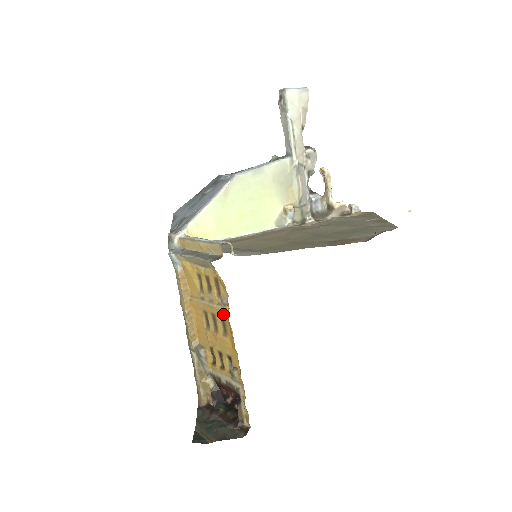
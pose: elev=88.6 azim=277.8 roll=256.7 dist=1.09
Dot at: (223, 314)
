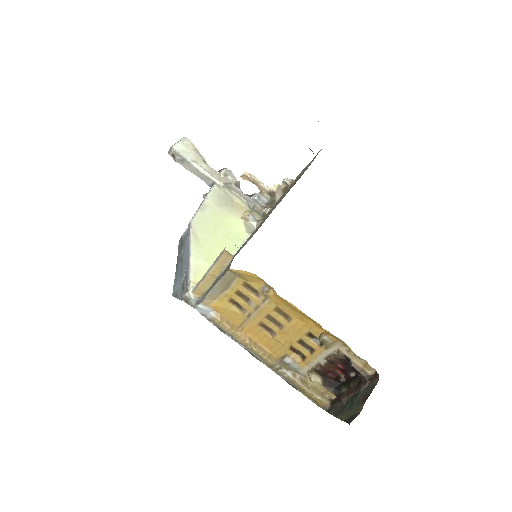
Dot at: (273, 304)
